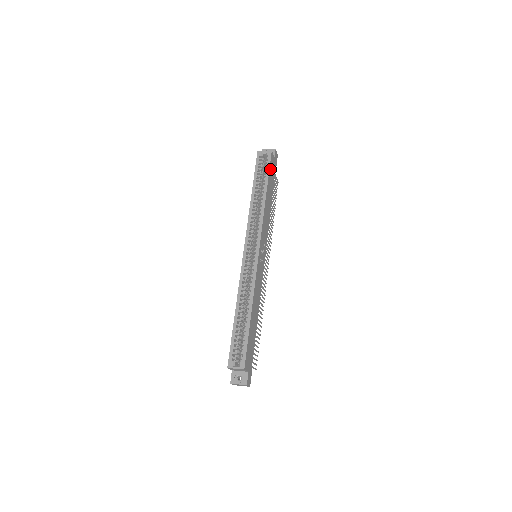
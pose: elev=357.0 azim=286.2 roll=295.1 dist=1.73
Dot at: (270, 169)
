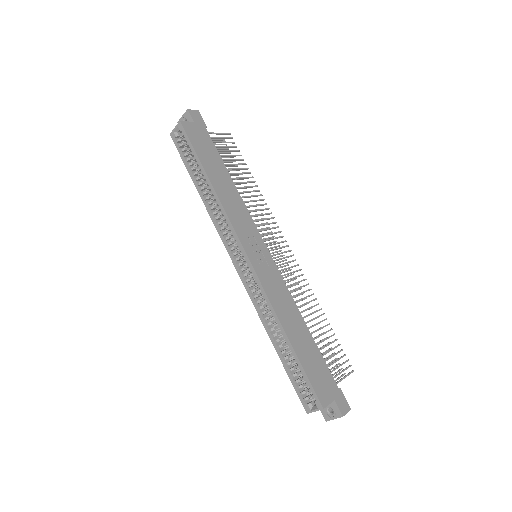
Dot at: (195, 145)
